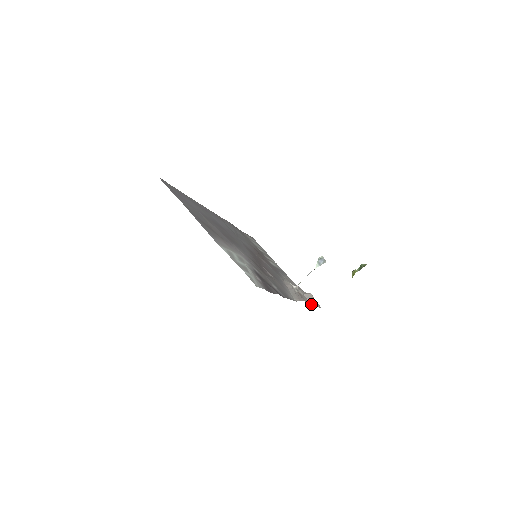
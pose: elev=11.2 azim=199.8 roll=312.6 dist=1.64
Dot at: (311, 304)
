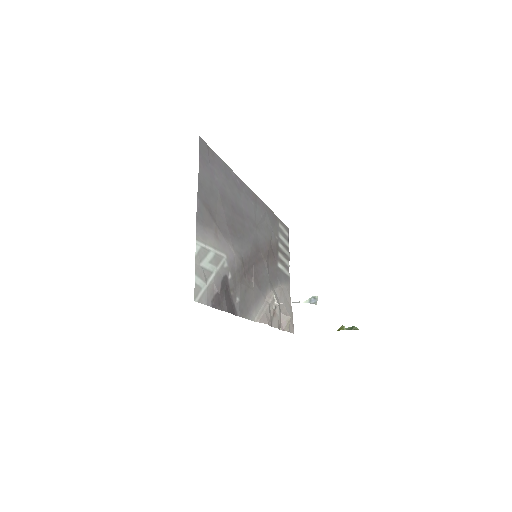
Dot at: (281, 326)
